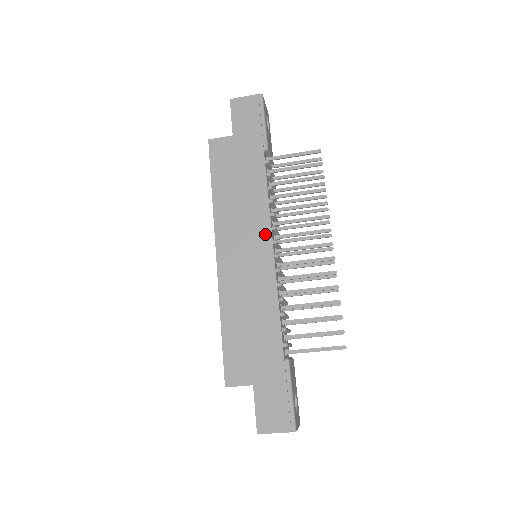
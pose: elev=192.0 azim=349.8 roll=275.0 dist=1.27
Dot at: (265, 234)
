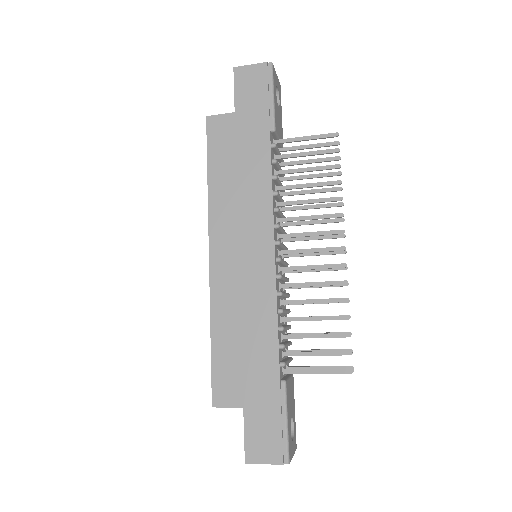
Dot at: (266, 233)
